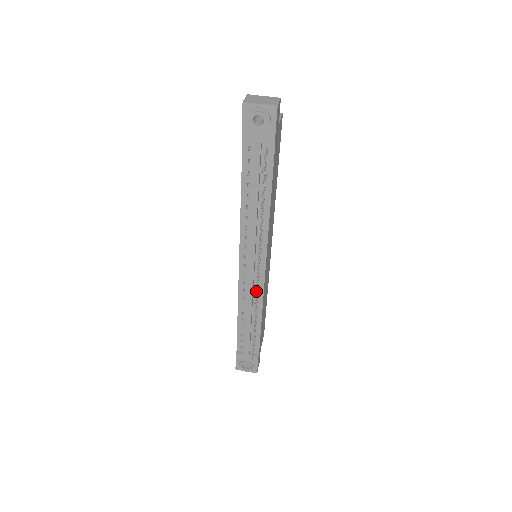
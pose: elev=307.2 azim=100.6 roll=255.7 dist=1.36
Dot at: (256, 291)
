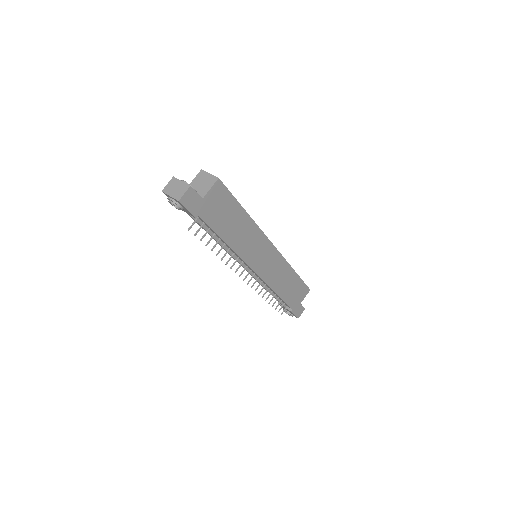
Dot at: (253, 284)
